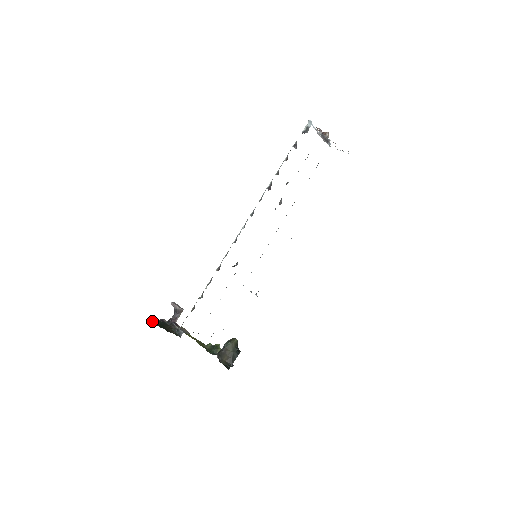
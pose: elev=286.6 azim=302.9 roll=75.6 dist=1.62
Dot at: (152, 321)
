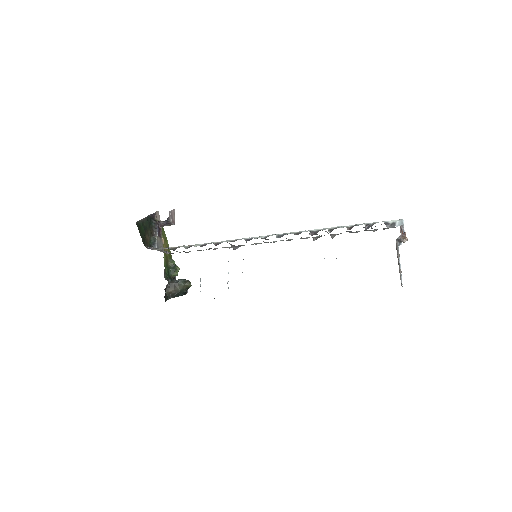
Dot at: (139, 223)
